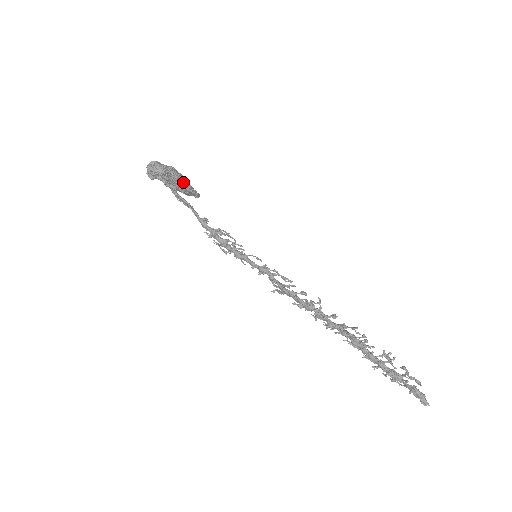
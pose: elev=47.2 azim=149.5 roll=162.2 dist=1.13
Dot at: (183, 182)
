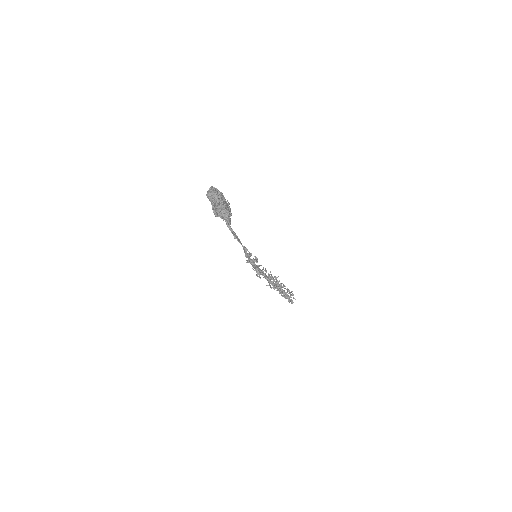
Dot at: (231, 213)
